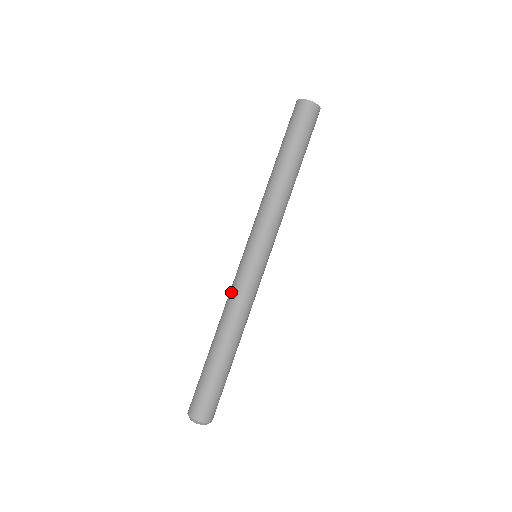
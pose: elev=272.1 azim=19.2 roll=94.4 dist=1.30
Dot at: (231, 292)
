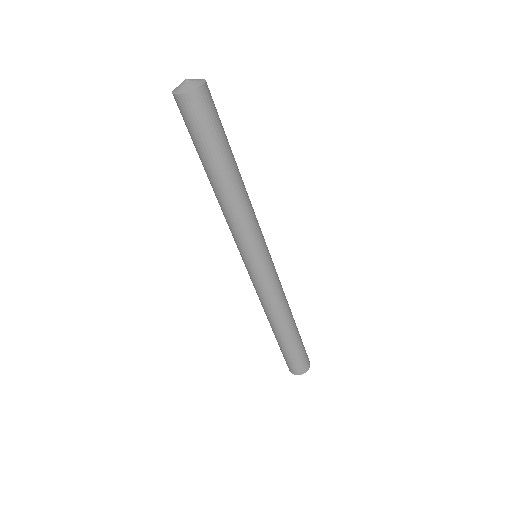
Dot at: occluded
